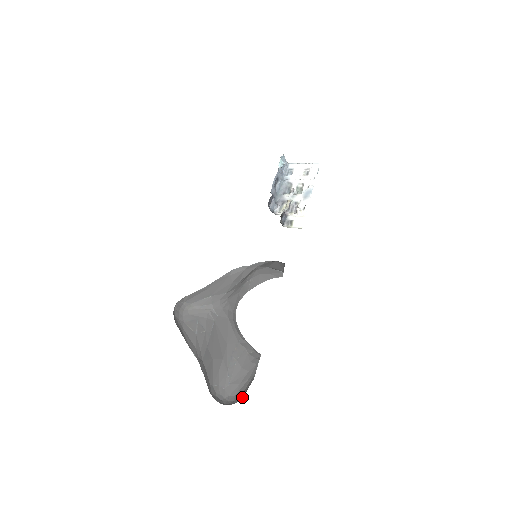
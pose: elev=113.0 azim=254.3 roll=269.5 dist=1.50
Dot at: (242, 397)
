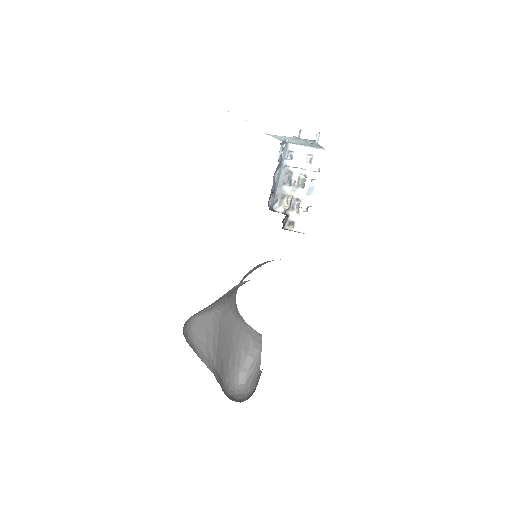
Dot at: (252, 391)
